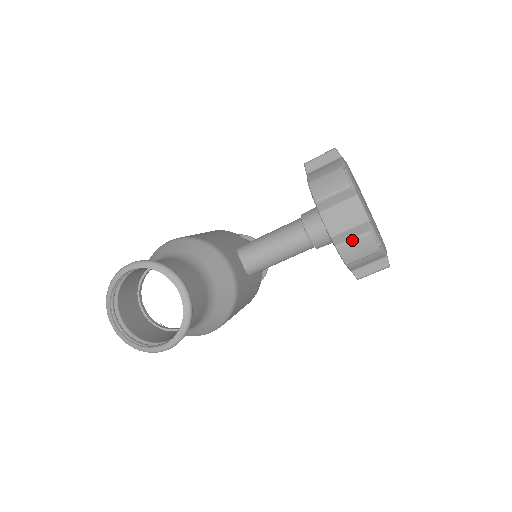
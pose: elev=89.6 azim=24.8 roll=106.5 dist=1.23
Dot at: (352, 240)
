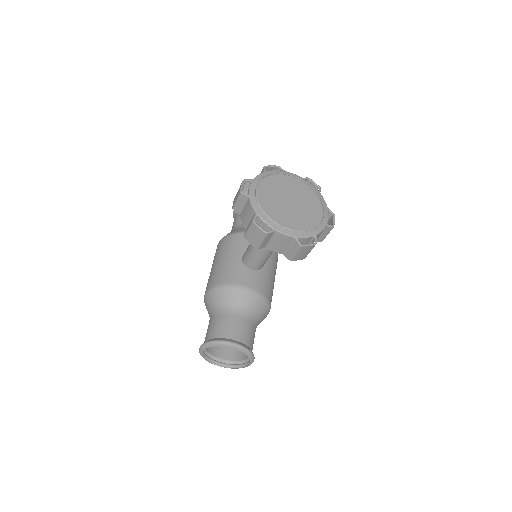
Dot at: (295, 254)
